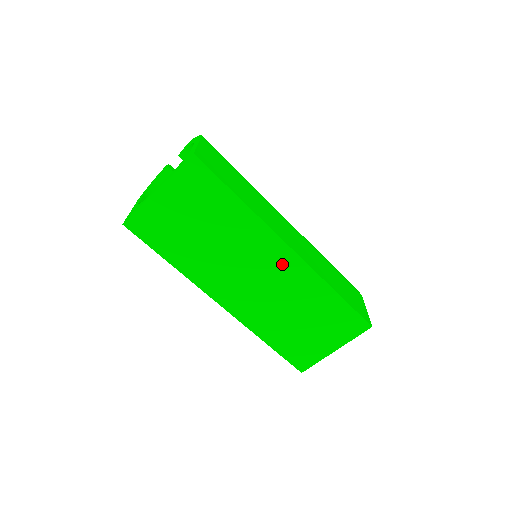
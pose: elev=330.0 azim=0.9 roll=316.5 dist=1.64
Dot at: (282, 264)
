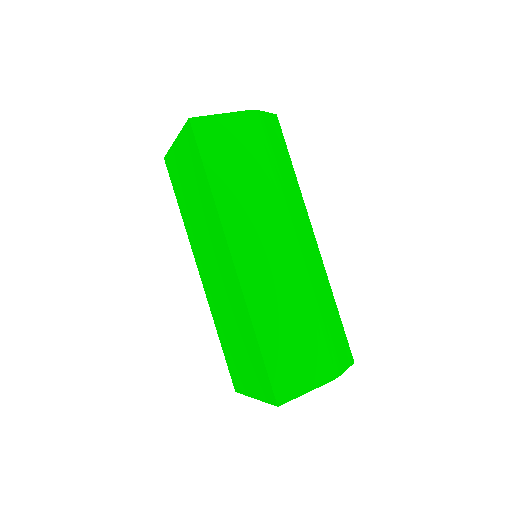
Dot at: (228, 270)
